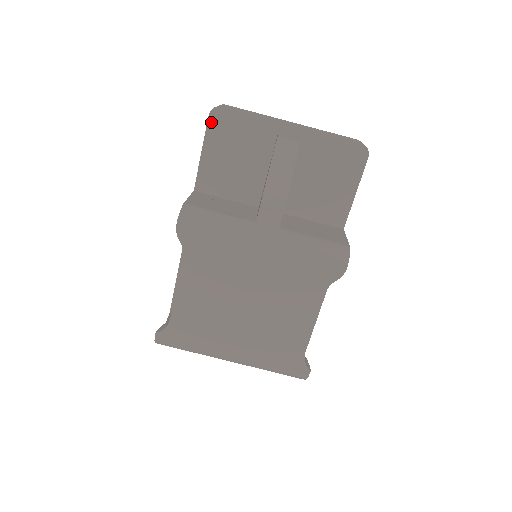
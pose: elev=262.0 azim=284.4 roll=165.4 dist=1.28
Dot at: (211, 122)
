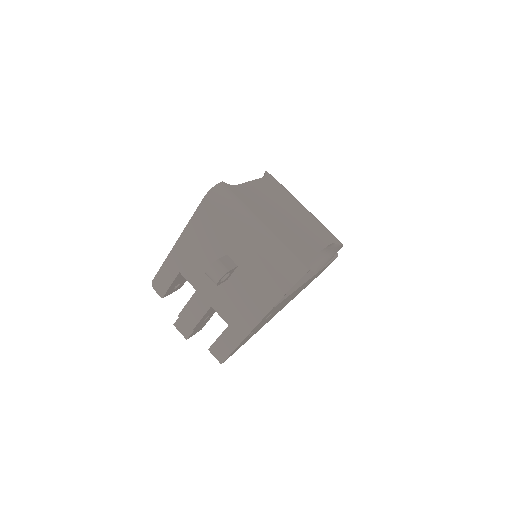
Dot at: occluded
